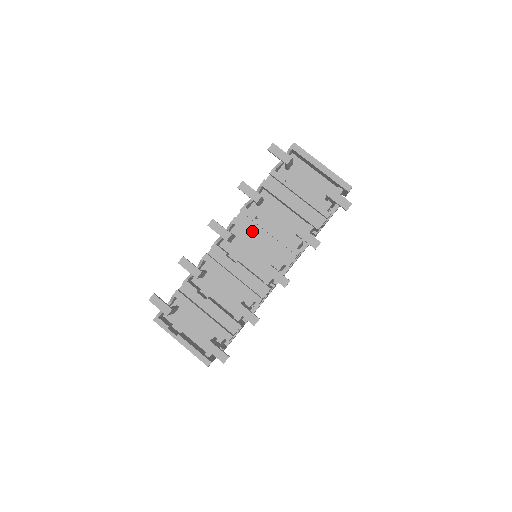
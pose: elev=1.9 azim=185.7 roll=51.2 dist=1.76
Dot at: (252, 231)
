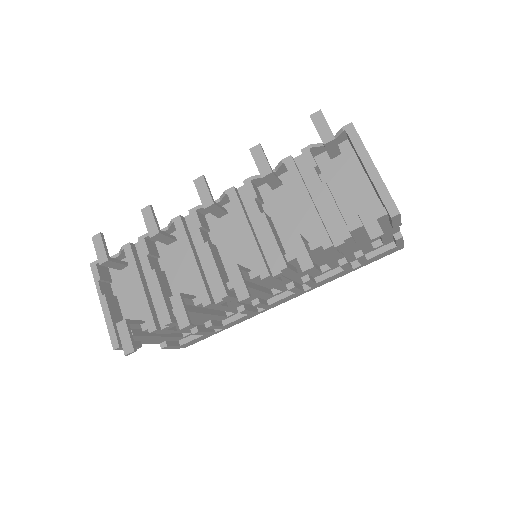
Dot at: (243, 213)
